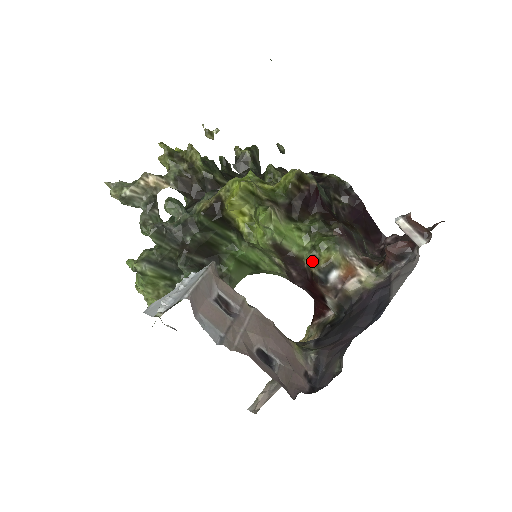
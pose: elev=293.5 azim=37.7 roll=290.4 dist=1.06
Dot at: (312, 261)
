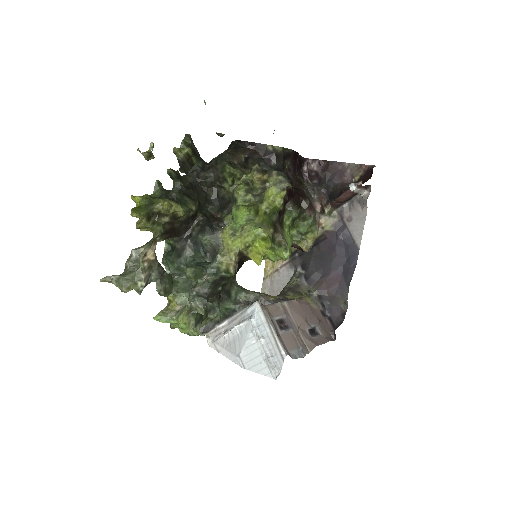
Dot at: (301, 243)
